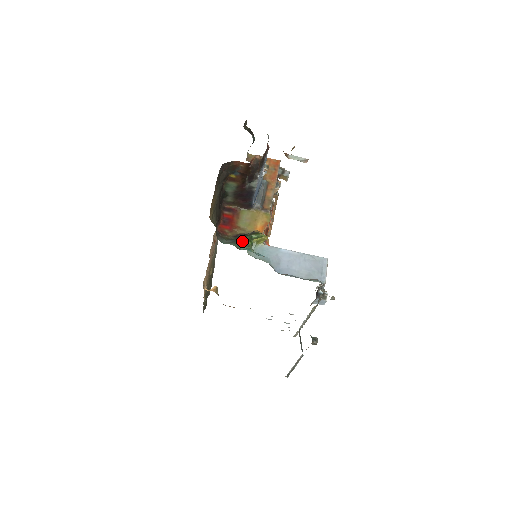
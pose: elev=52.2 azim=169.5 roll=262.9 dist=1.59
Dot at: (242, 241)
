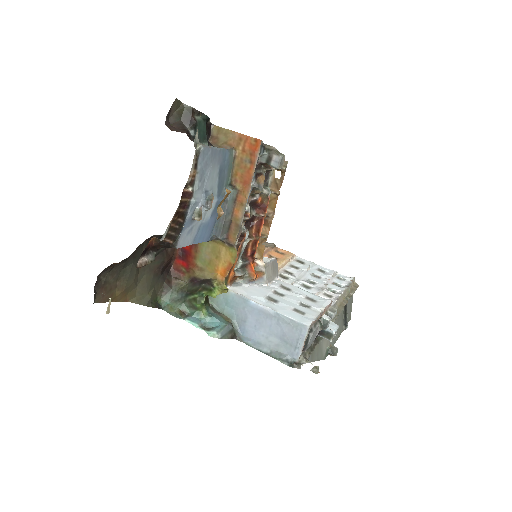
Dot at: (190, 301)
